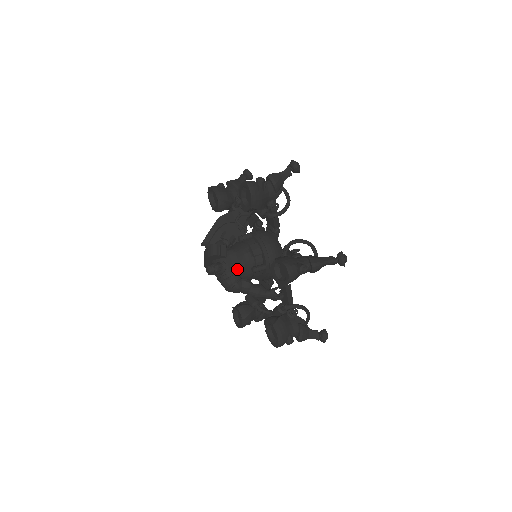
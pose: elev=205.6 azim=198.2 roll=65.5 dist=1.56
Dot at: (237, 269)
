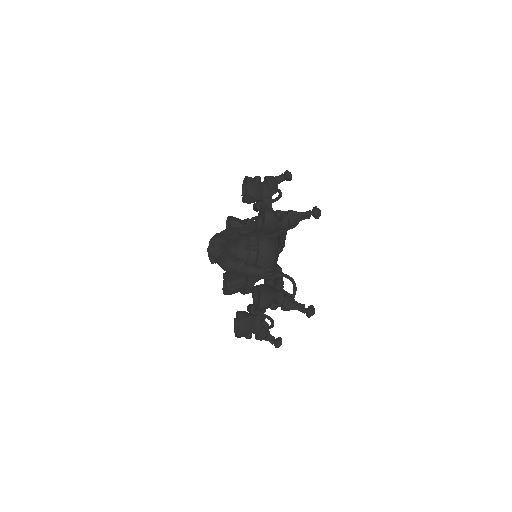
Dot at: (233, 248)
